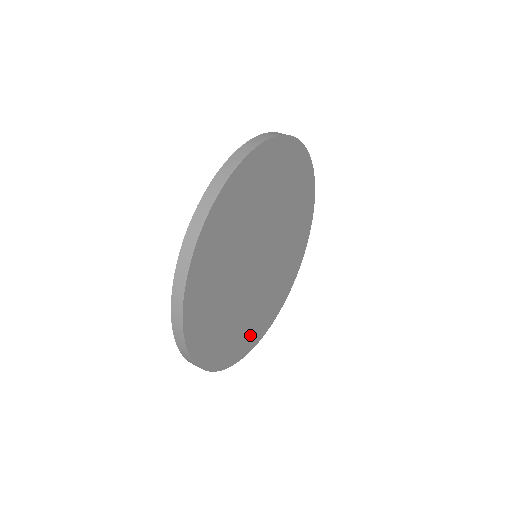
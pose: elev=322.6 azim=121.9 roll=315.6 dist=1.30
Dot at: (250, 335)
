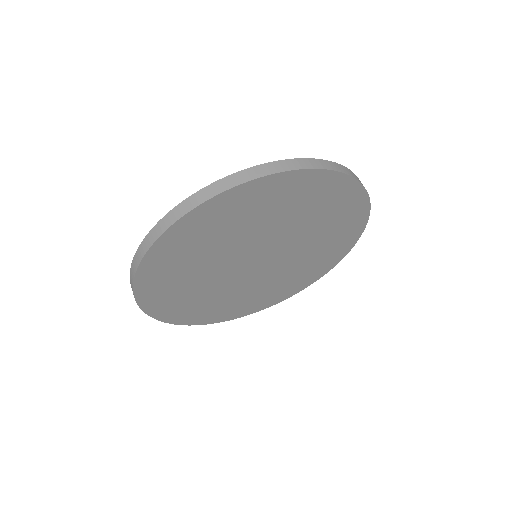
Dot at: (281, 292)
